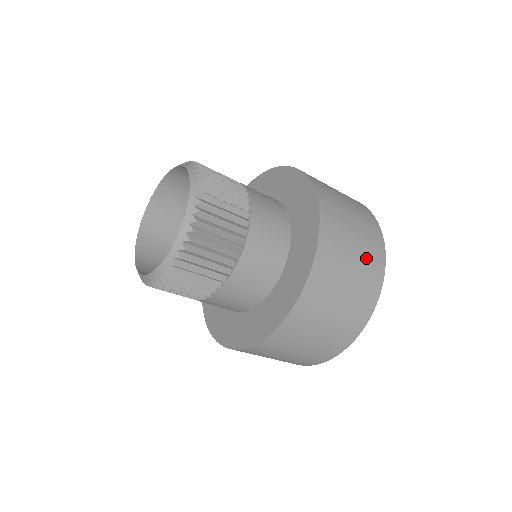
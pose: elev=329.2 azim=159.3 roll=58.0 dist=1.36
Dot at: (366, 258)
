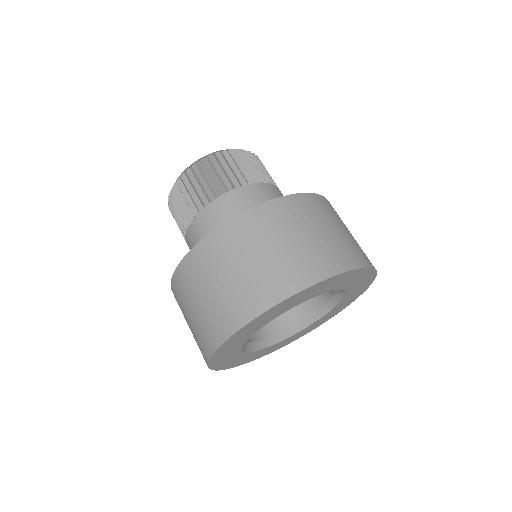
Dot at: (296, 258)
